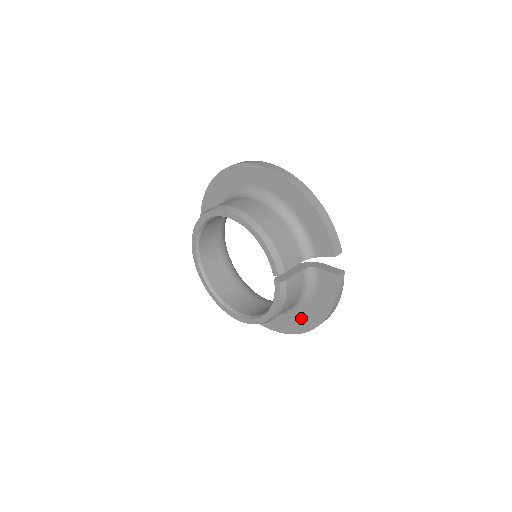
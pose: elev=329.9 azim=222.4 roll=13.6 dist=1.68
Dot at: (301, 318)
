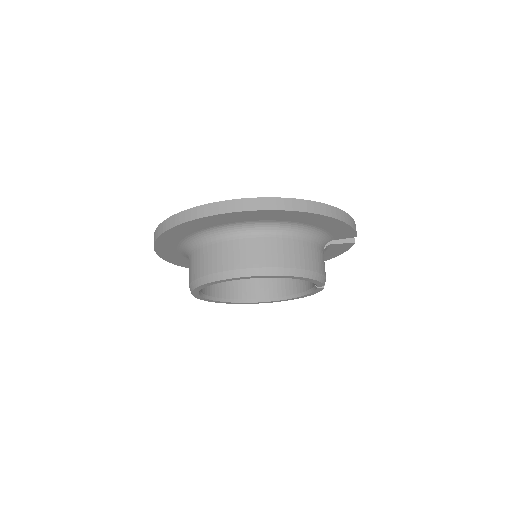
Dot at: occluded
